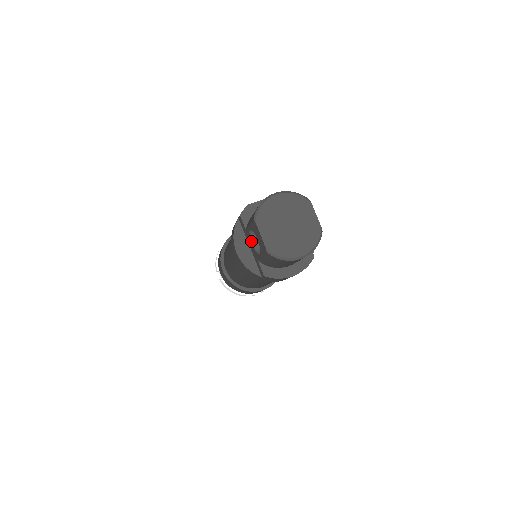
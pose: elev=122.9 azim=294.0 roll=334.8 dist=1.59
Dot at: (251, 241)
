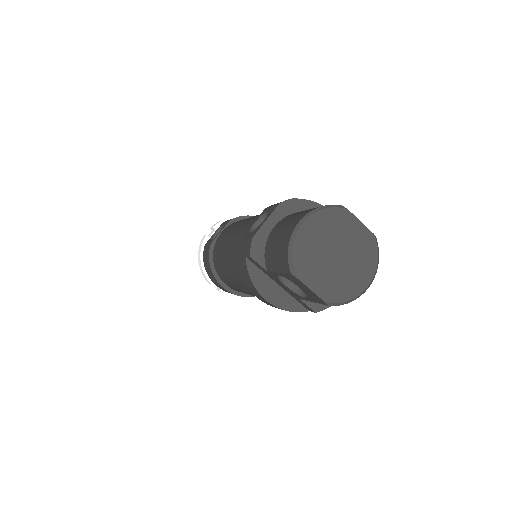
Dot at: (282, 283)
